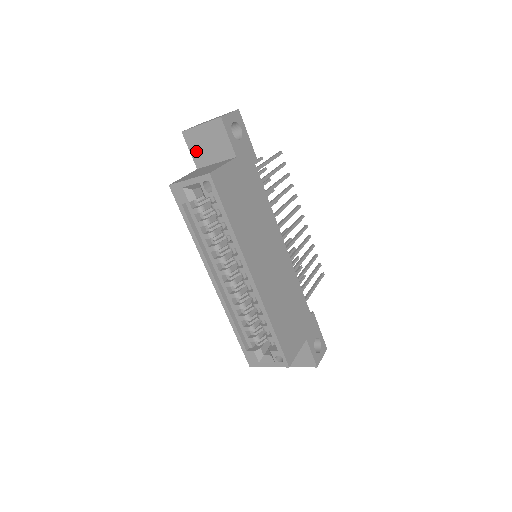
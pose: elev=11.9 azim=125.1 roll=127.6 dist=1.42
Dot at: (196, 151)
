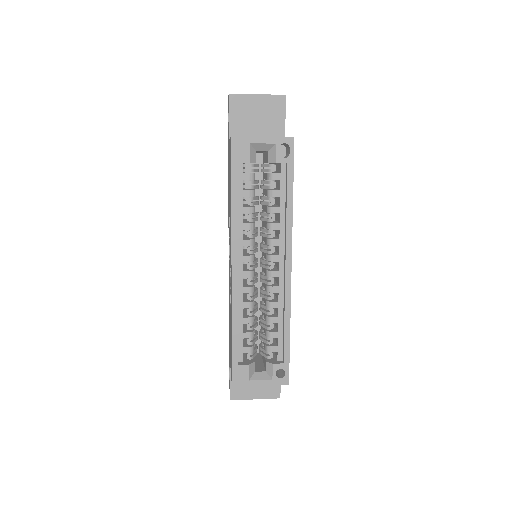
Dot at: (238, 120)
